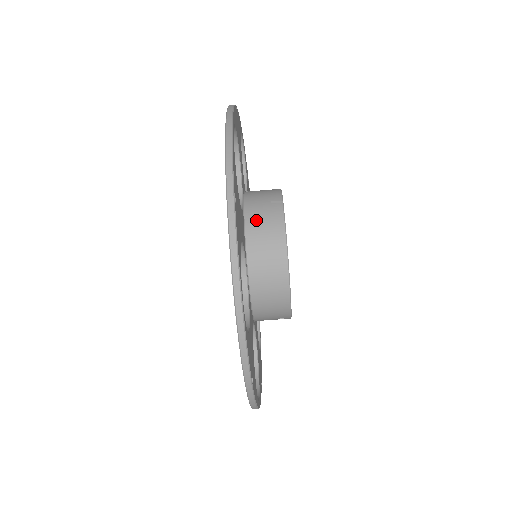
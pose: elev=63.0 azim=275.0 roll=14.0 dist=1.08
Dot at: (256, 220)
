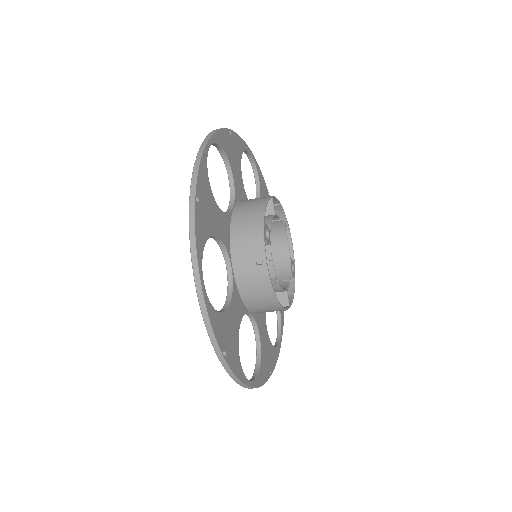
Dot at: (247, 284)
